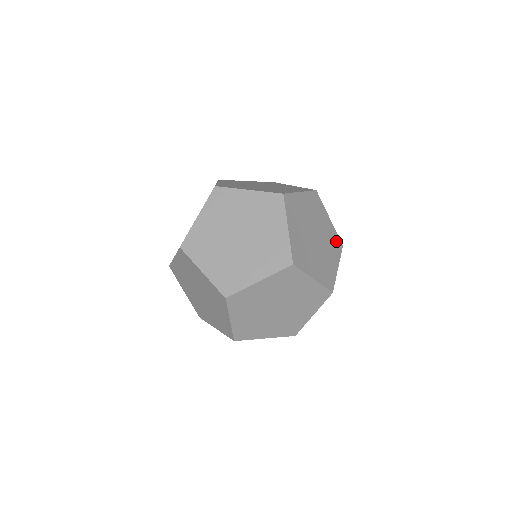
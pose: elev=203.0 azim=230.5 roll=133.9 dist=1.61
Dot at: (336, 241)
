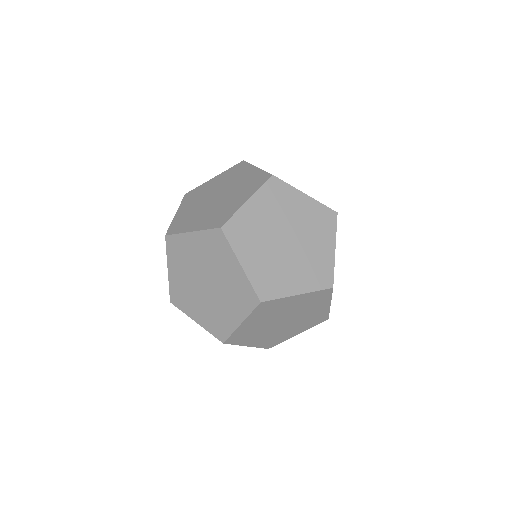
Dot at: (324, 216)
